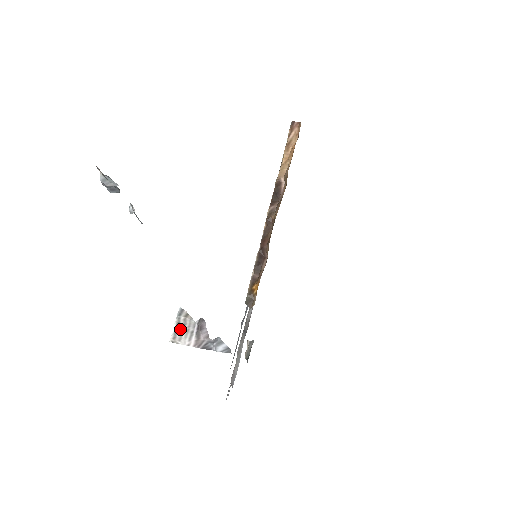
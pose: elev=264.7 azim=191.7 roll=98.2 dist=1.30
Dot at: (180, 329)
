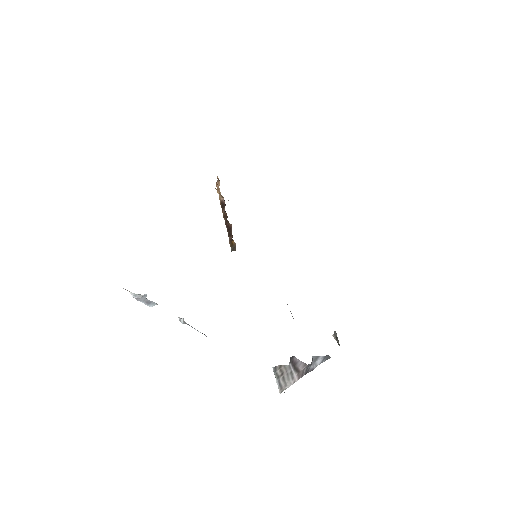
Dot at: (281, 379)
